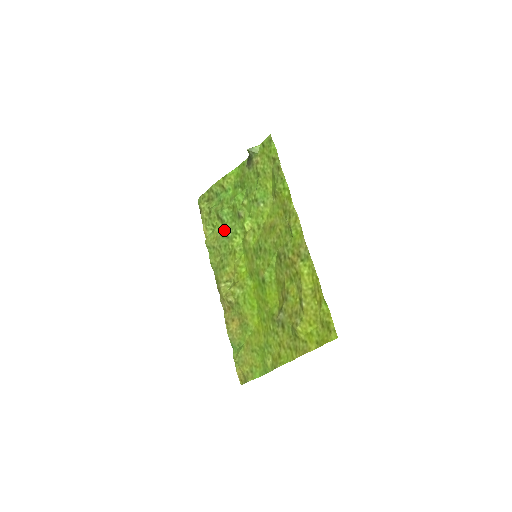
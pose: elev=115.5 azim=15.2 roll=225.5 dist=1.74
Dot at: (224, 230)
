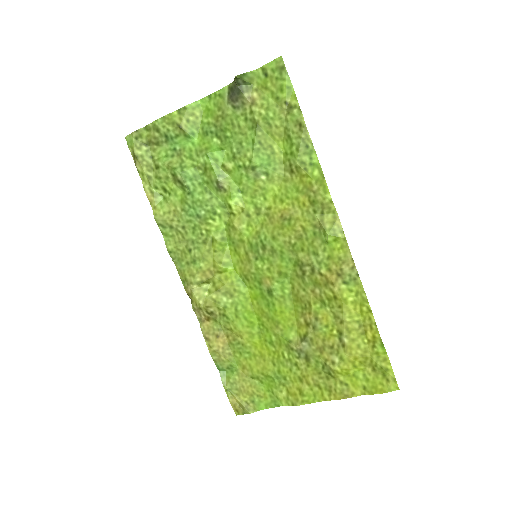
Dot at: (190, 203)
